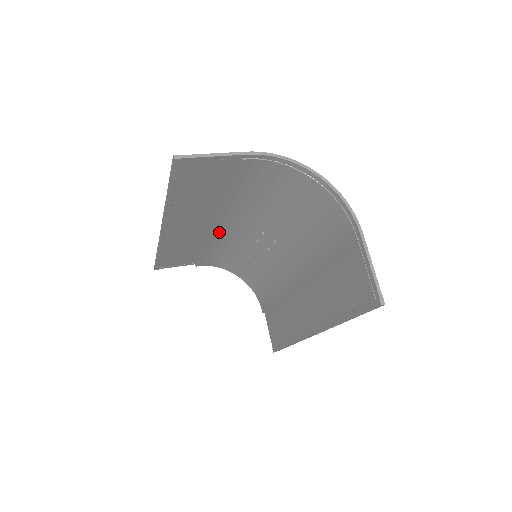
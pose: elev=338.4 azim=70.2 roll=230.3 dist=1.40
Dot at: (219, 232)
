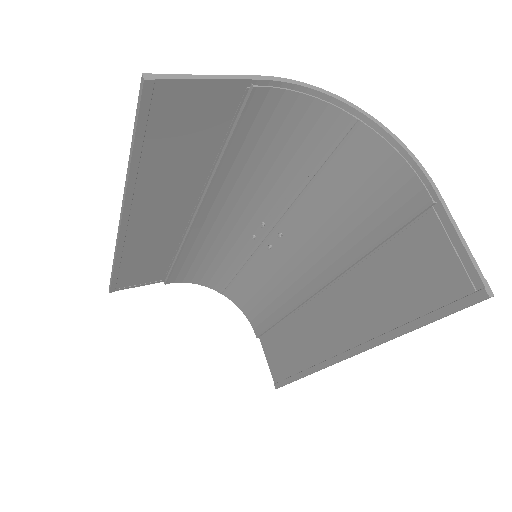
Dot at: (200, 228)
